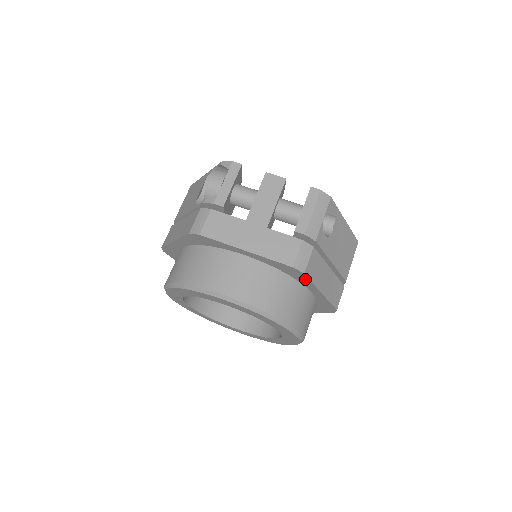
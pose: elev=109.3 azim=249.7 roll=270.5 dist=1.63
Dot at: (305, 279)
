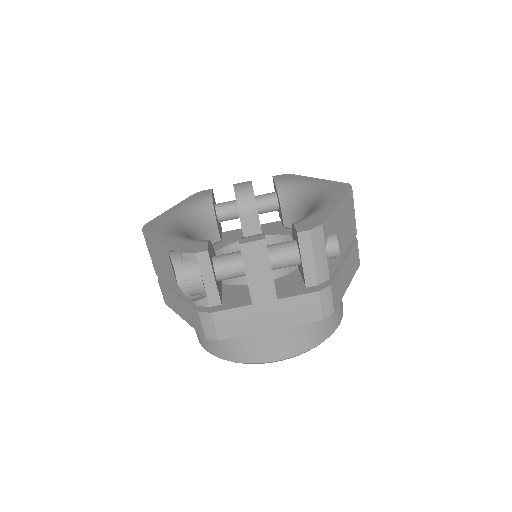
Dot at: occluded
